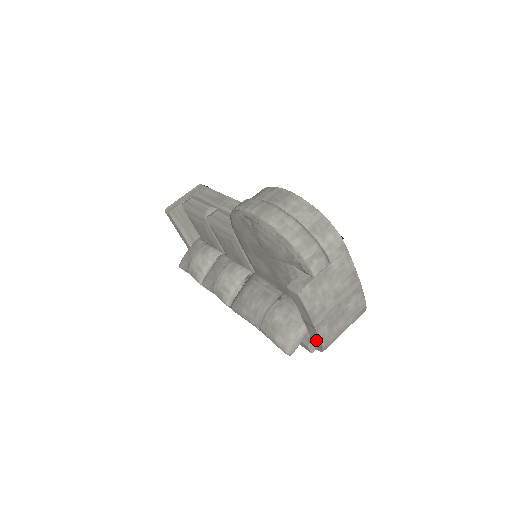
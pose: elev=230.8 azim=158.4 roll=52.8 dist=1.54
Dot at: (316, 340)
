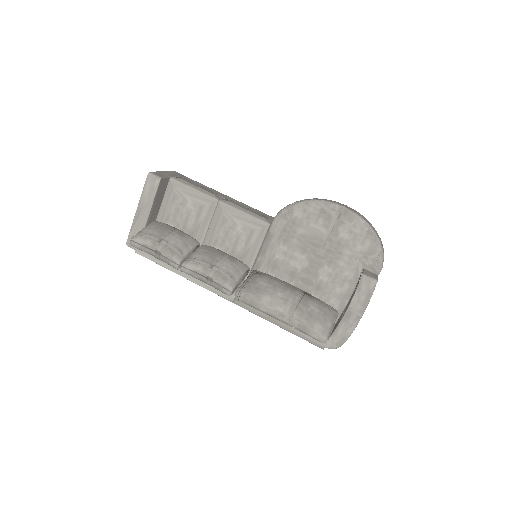
Dot at: (343, 334)
